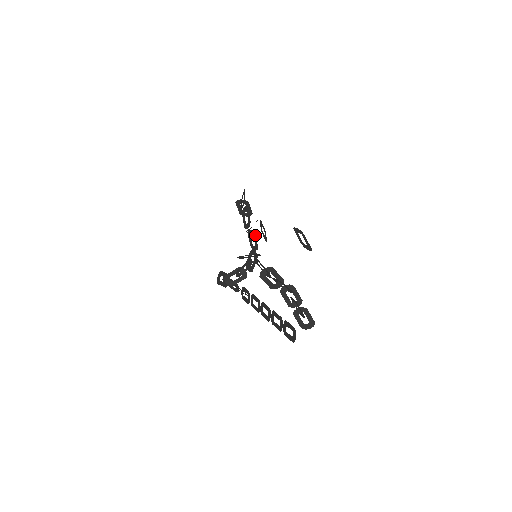
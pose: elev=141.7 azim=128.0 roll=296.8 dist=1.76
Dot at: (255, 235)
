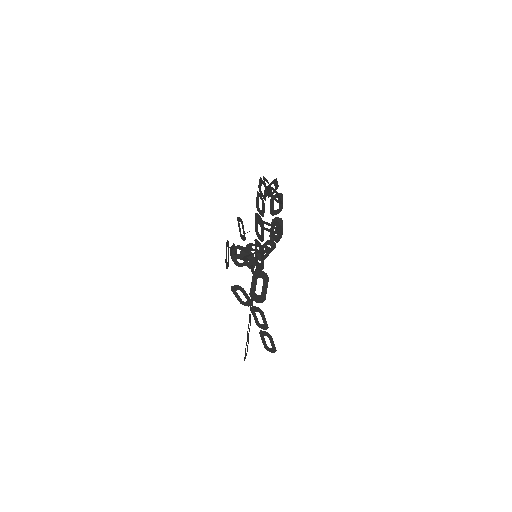
Dot at: occluded
